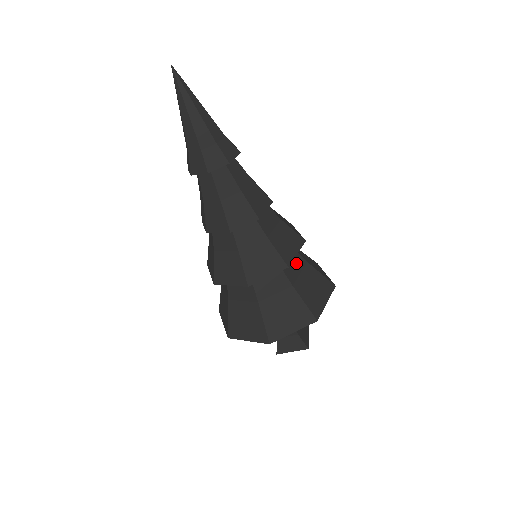
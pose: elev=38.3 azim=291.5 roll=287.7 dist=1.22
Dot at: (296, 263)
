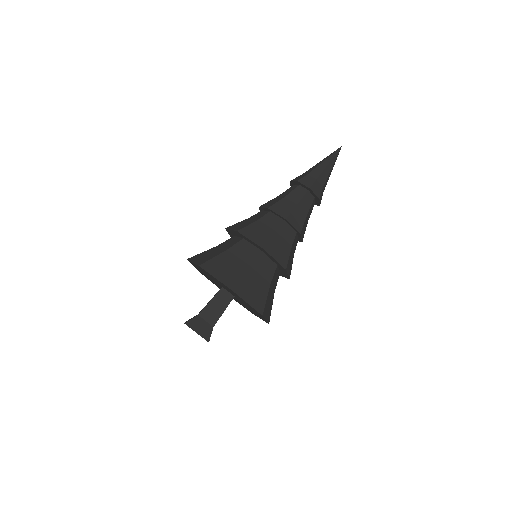
Dot at: (276, 281)
